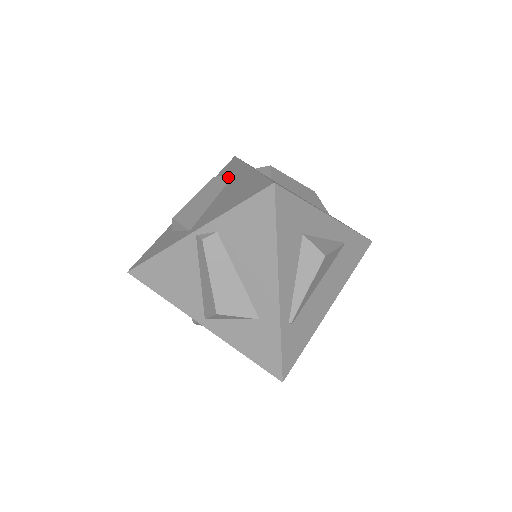
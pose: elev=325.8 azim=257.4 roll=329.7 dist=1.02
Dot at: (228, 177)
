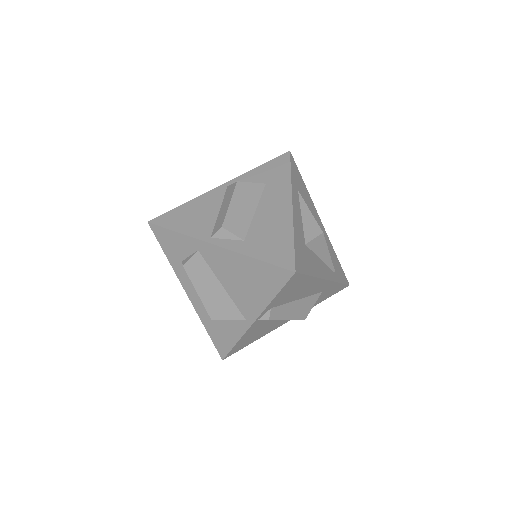
Dot at: (199, 259)
